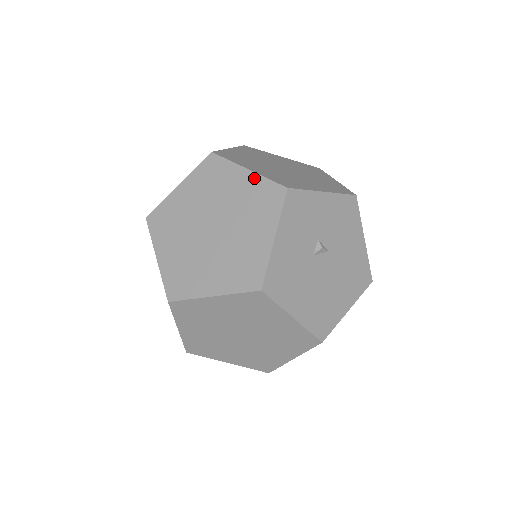
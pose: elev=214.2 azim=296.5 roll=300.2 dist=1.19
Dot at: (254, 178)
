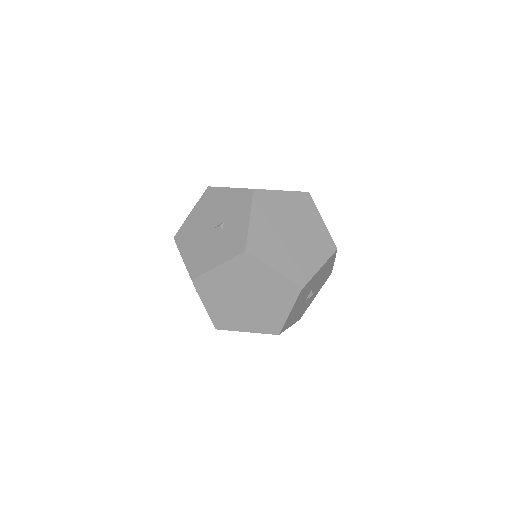
Dot at: occluded
